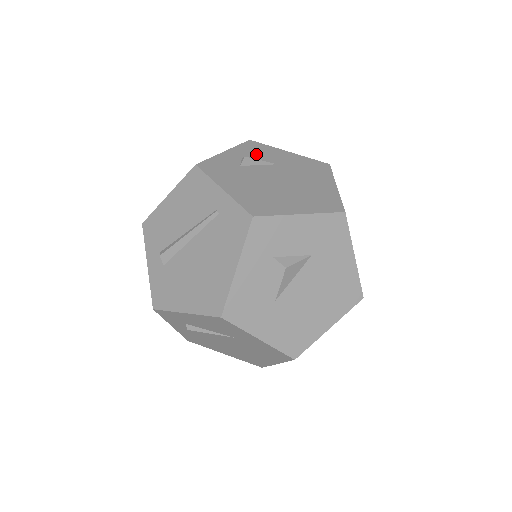
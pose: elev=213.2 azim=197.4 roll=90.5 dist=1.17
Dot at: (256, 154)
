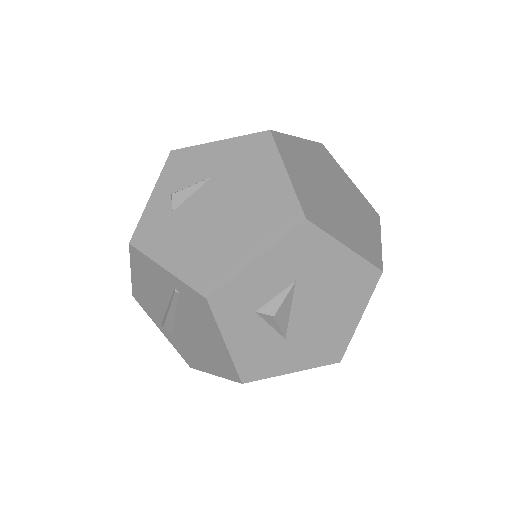
Dot at: (184, 175)
